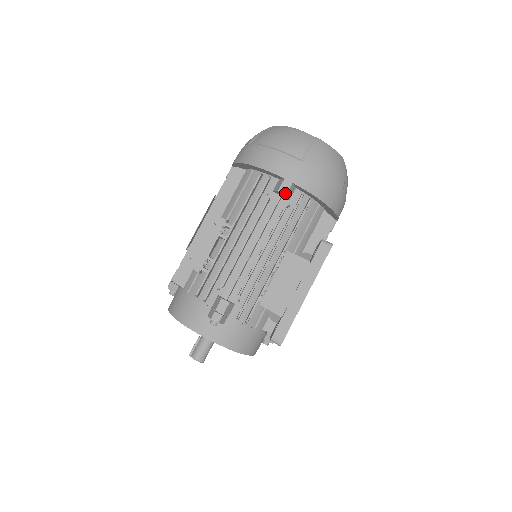
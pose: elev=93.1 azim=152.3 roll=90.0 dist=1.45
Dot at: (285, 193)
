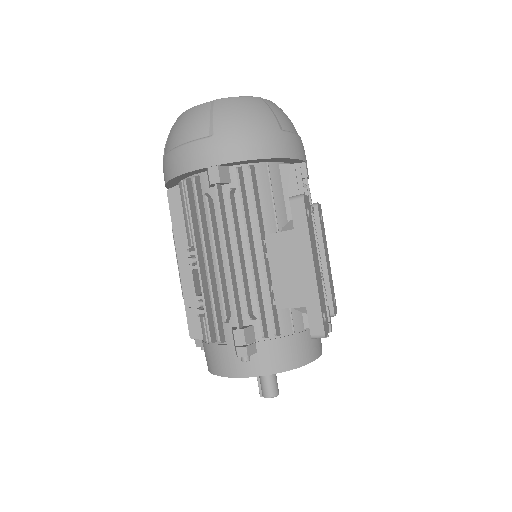
Dot at: (218, 181)
